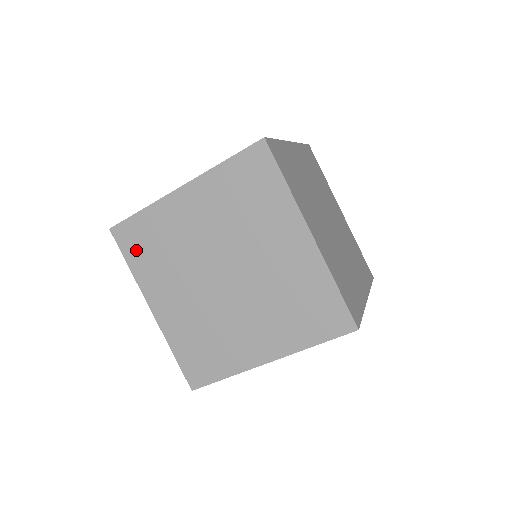
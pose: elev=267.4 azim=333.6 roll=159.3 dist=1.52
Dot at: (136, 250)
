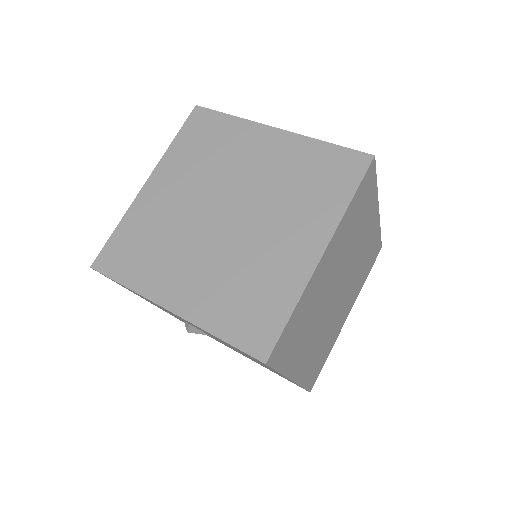
Dot at: (193, 135)
